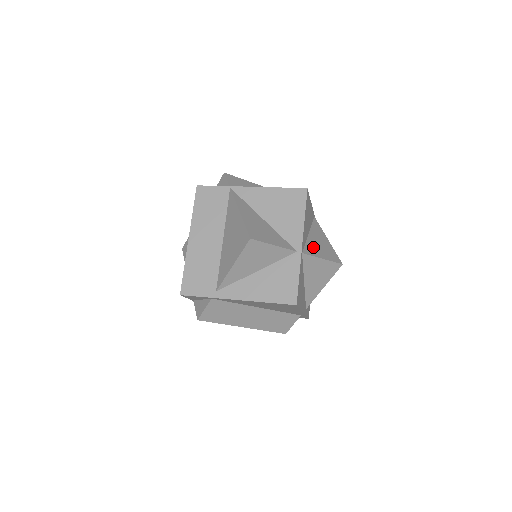
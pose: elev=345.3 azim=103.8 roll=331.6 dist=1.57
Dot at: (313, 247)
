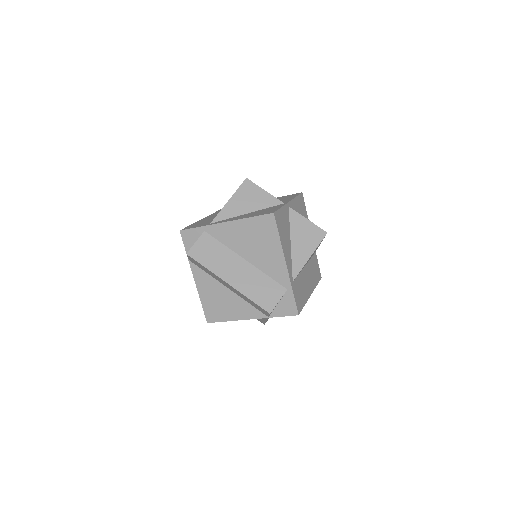
Dot at: occluded
